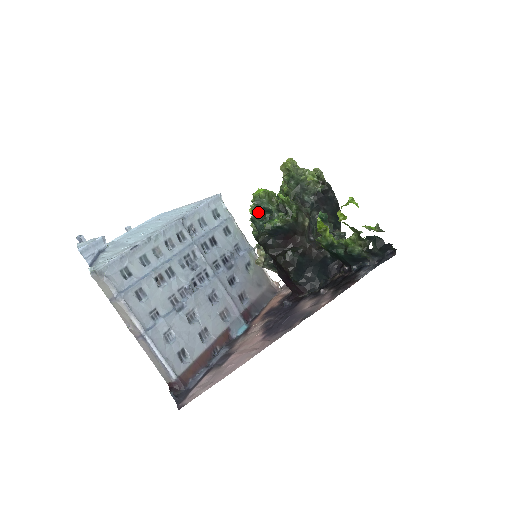
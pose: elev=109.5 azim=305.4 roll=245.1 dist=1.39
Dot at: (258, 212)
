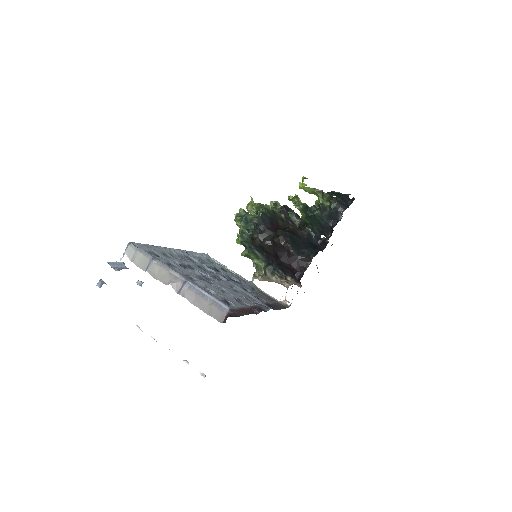
Dot at: (243, 223)
